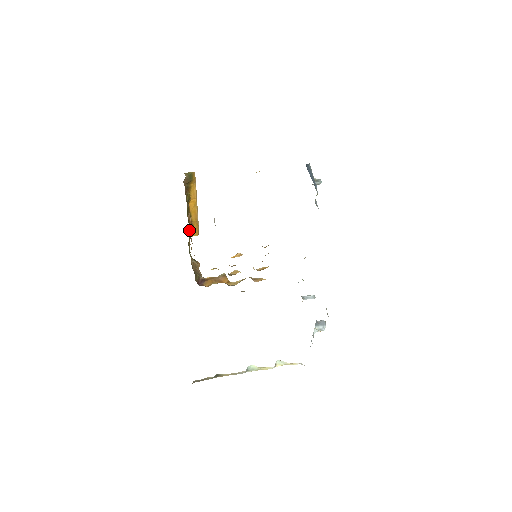
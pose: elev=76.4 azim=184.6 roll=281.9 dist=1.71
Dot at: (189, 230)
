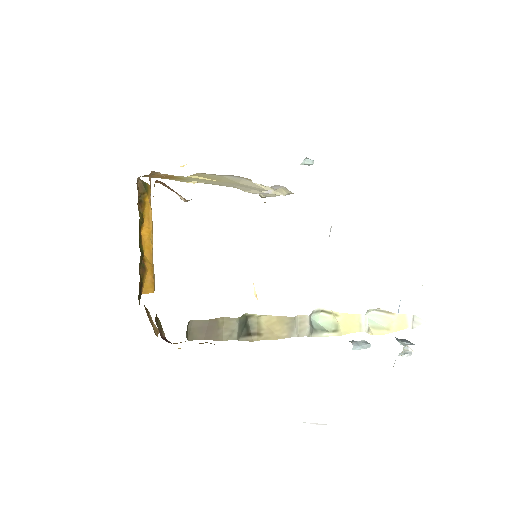
Dot at: occluded
